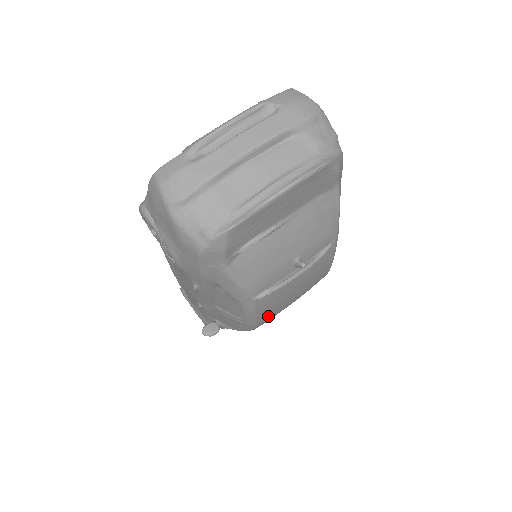
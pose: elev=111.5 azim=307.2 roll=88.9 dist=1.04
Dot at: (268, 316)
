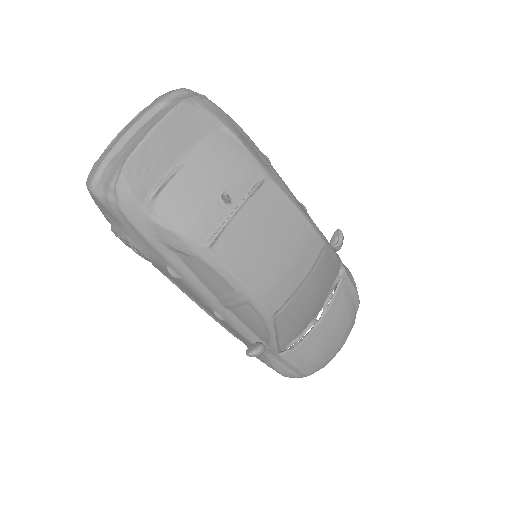
Dot at: (262, 283)
